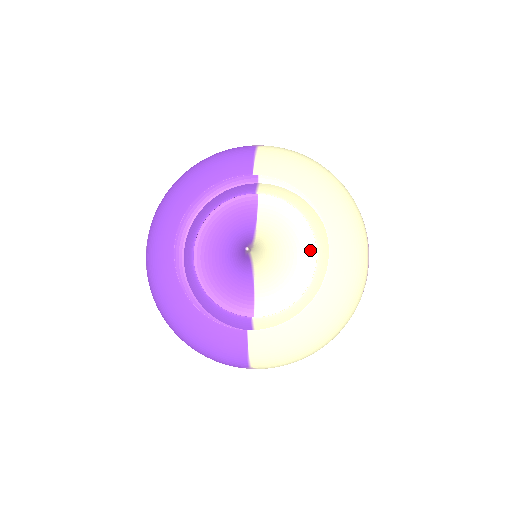
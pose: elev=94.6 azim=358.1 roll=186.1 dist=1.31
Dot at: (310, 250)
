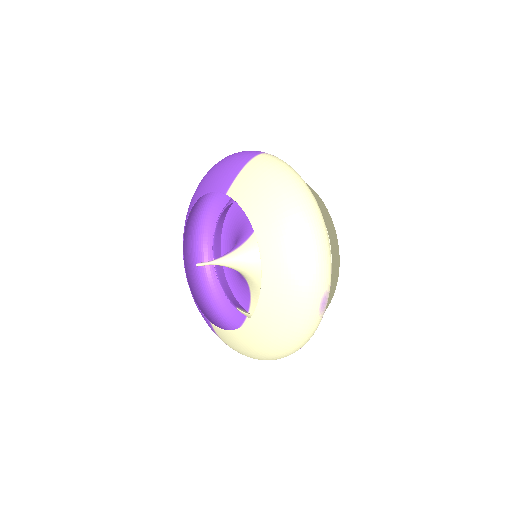
Dot at: occluded
